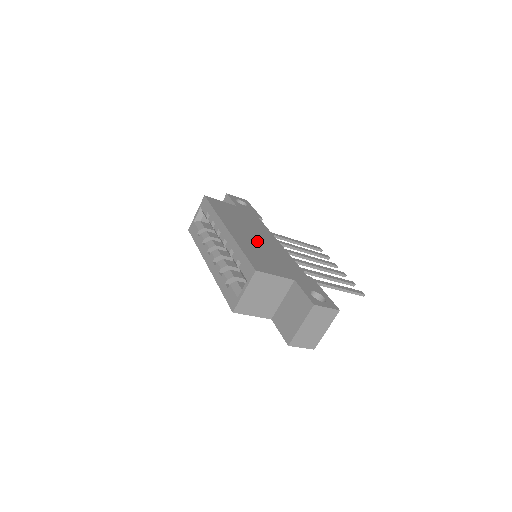
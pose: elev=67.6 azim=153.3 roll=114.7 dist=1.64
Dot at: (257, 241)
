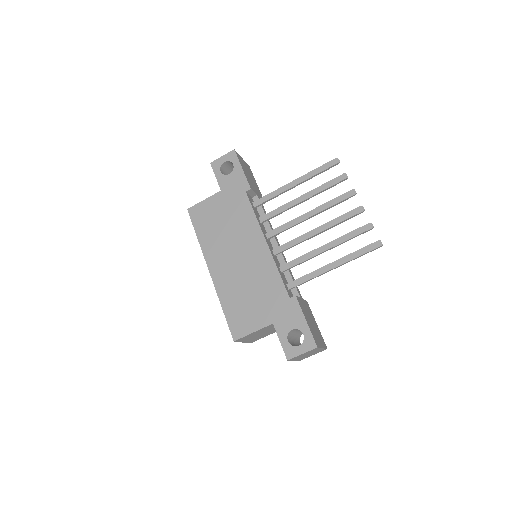
Dot at: (239, 268)
